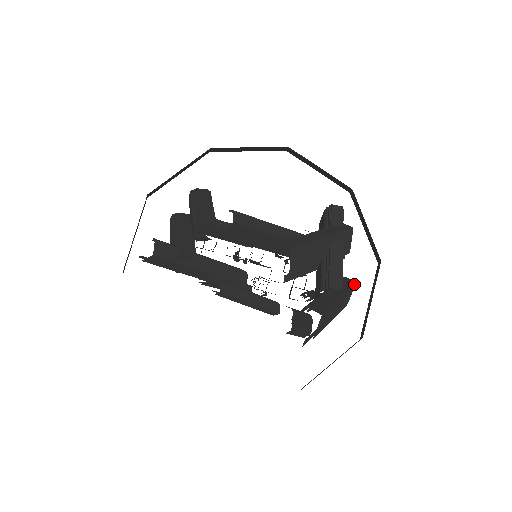
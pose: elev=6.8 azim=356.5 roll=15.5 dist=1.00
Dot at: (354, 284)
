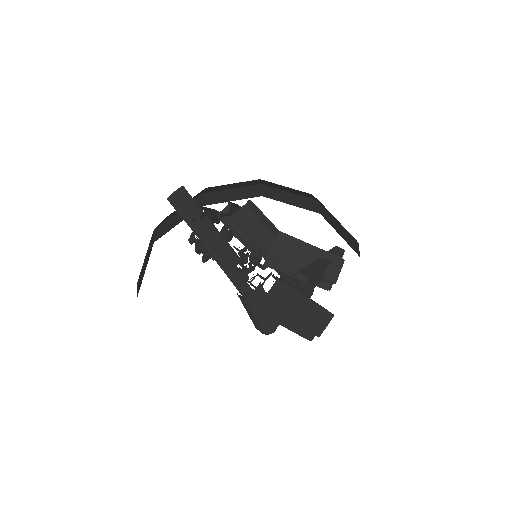
Dot at: (330, 312)
